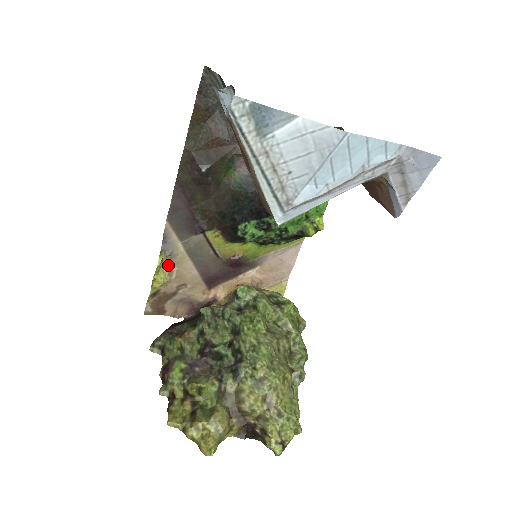
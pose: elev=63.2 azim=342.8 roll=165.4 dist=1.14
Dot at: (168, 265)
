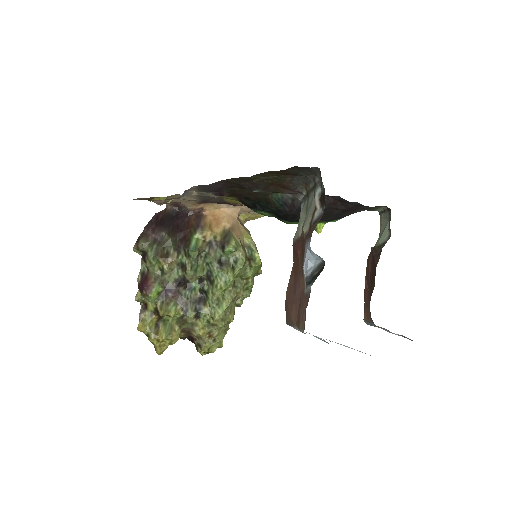
Dot at: (175, 195)
